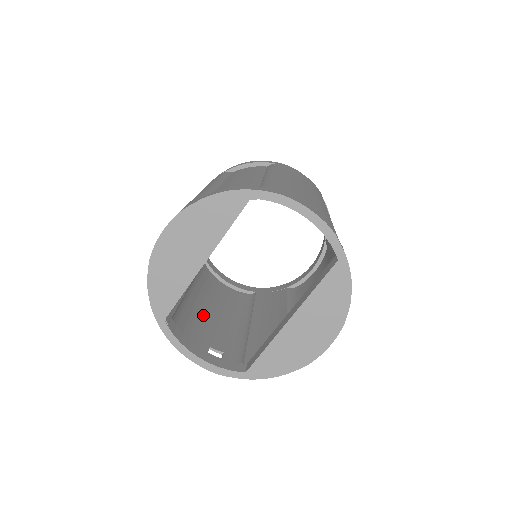
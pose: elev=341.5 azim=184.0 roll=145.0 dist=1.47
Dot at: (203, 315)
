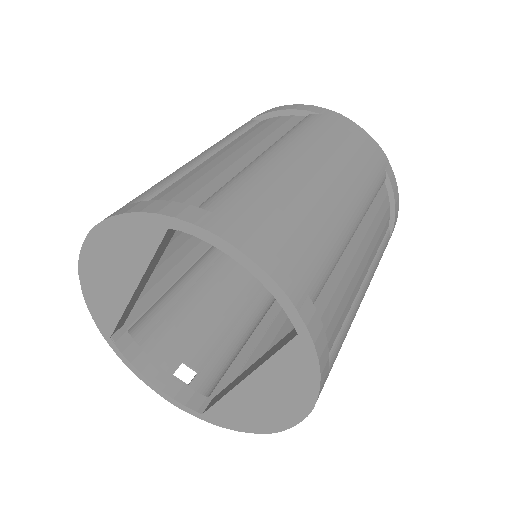
Dot at: (197, 311)
